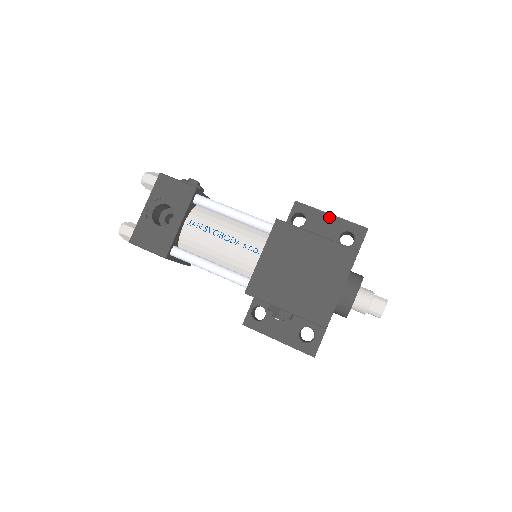
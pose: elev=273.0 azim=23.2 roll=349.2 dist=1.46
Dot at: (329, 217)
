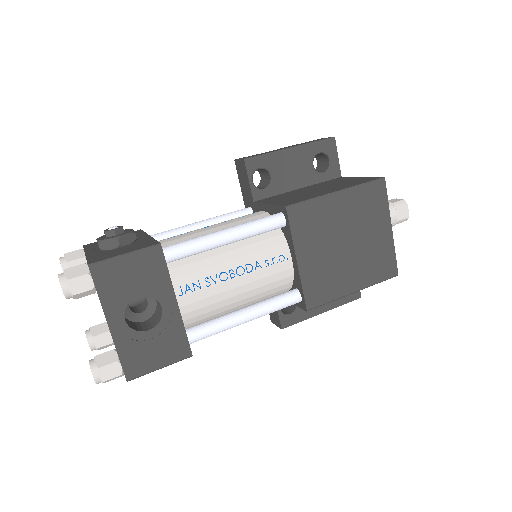
Dot at: (291, 152)
